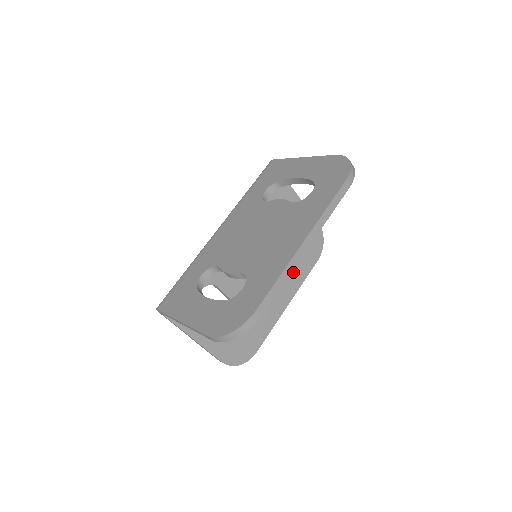
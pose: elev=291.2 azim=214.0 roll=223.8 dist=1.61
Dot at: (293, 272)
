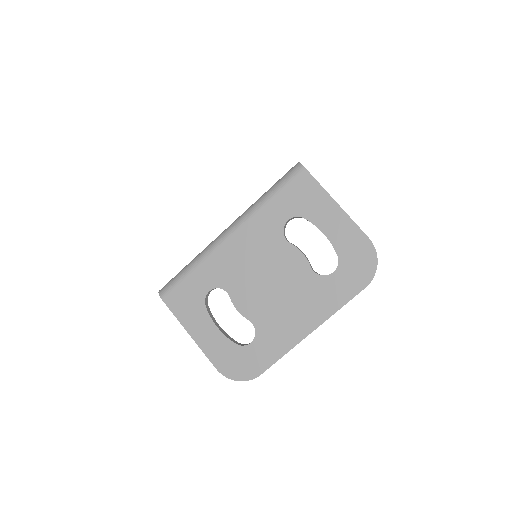
Dot at: occluded
